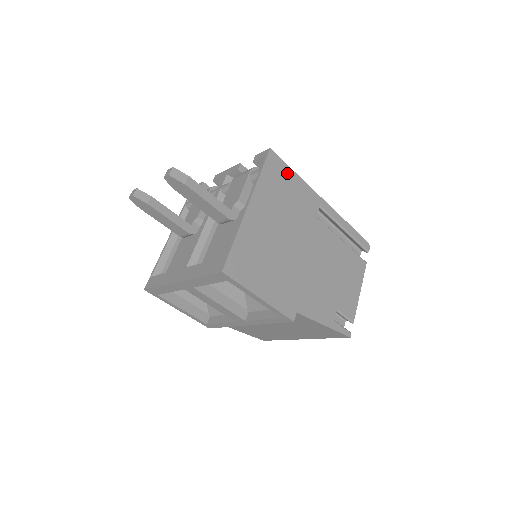
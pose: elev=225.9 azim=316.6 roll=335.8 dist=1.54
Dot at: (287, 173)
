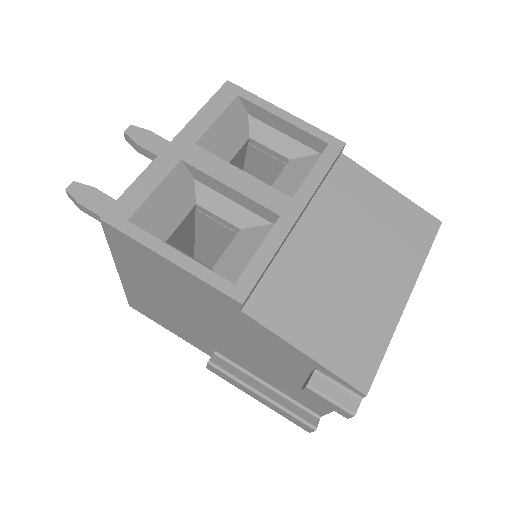
Dot at: occluded
